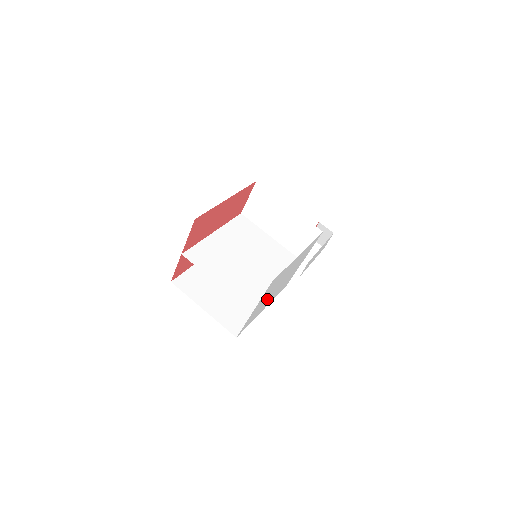
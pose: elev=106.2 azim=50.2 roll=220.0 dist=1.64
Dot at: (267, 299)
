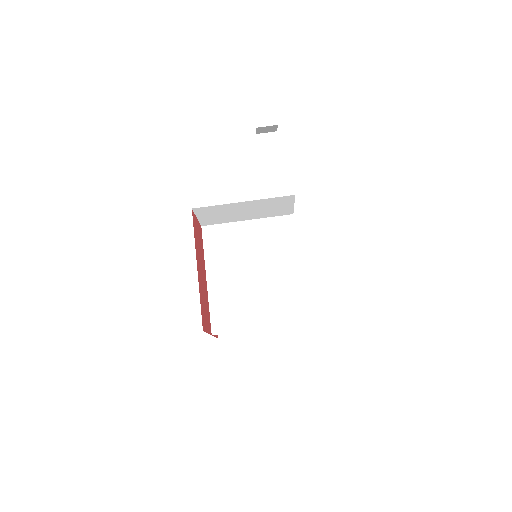
Dot at: occluded
